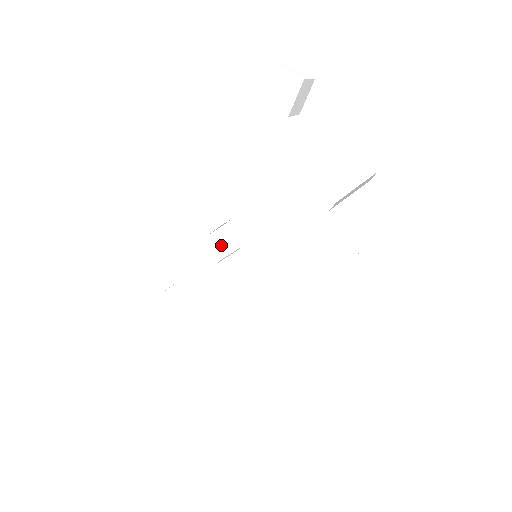
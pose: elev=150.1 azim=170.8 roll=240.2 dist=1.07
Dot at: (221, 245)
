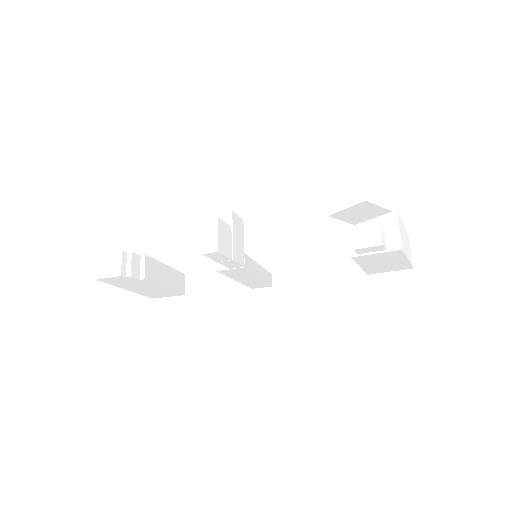
Dot at: (229, 265)
